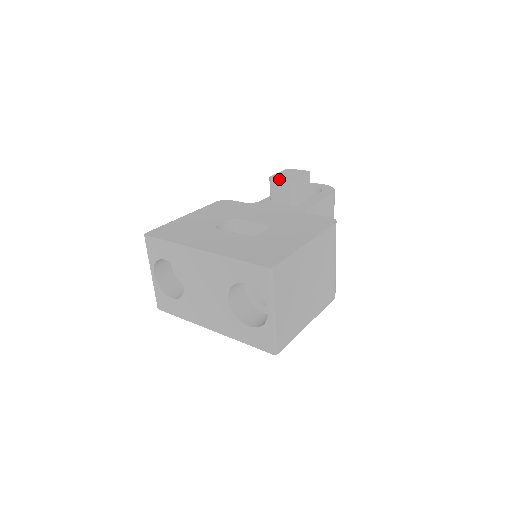
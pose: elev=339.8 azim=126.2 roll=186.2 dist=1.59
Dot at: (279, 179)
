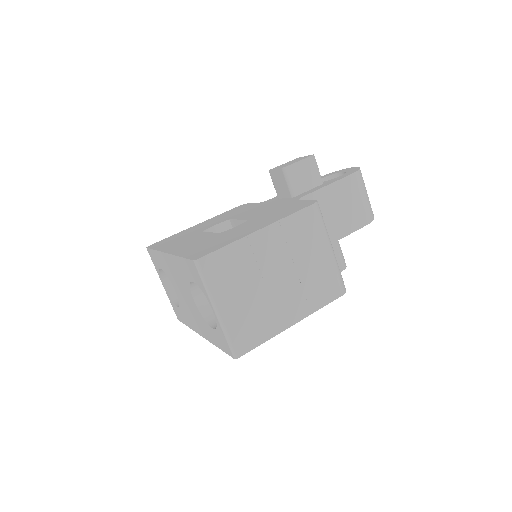
Dot at: (274, 170)
